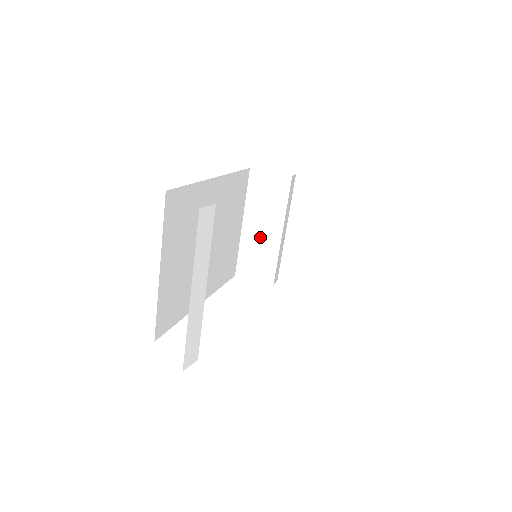
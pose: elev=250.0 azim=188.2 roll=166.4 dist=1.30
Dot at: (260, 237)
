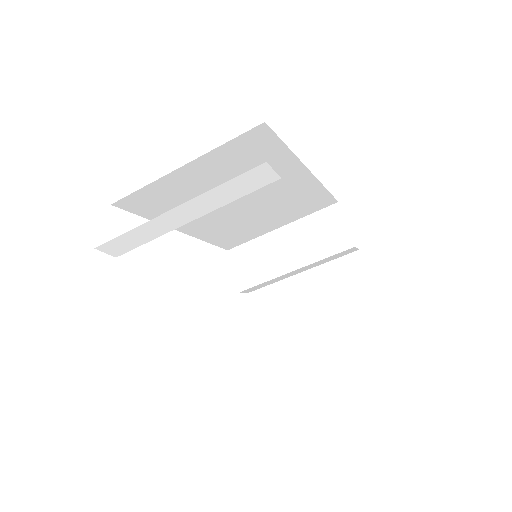
Dot at: (278, 252)
